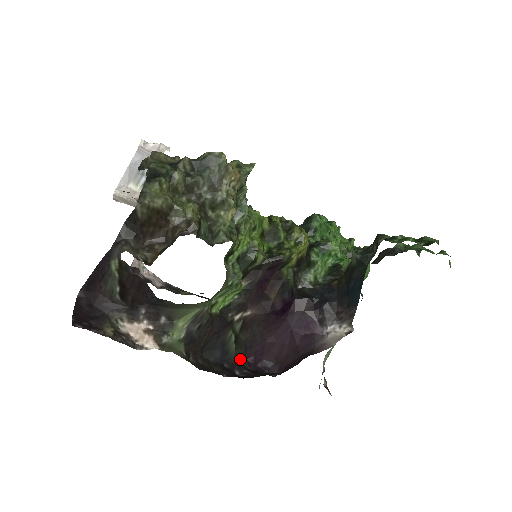
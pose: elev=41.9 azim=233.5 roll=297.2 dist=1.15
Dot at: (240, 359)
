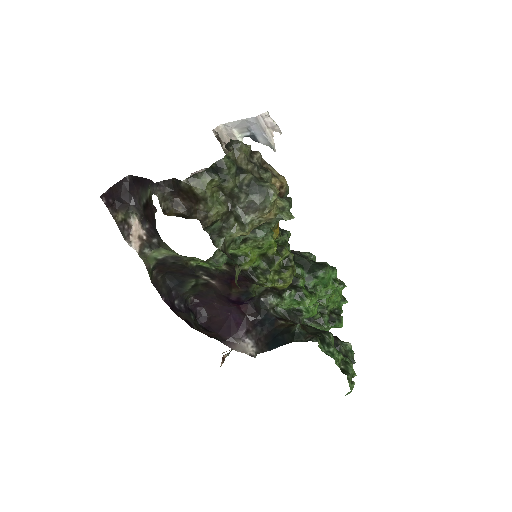
Dot at: (188, 296)
